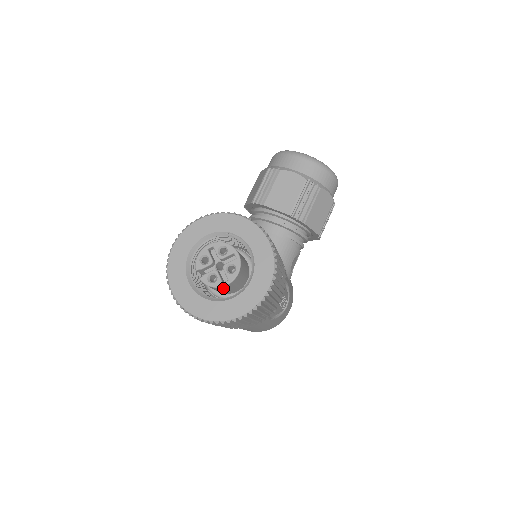
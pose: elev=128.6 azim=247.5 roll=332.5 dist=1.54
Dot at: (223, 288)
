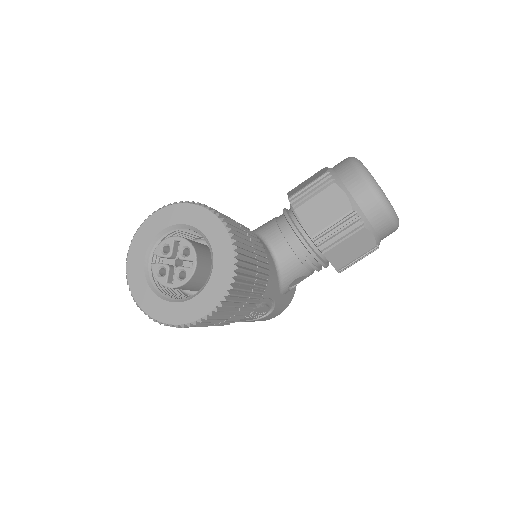
Dot at: occluded
